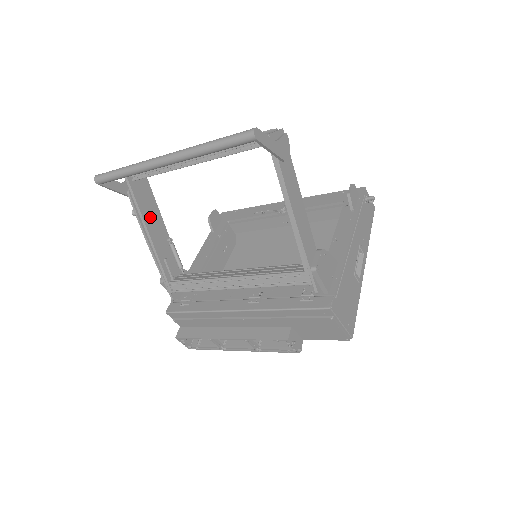
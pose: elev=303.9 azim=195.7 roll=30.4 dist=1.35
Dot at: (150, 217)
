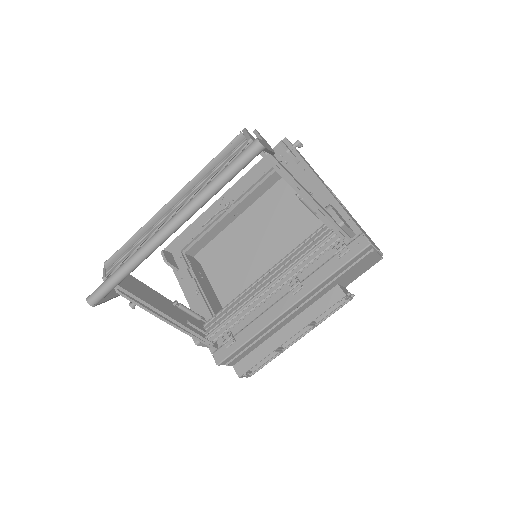
Dot at: (149, 298)
